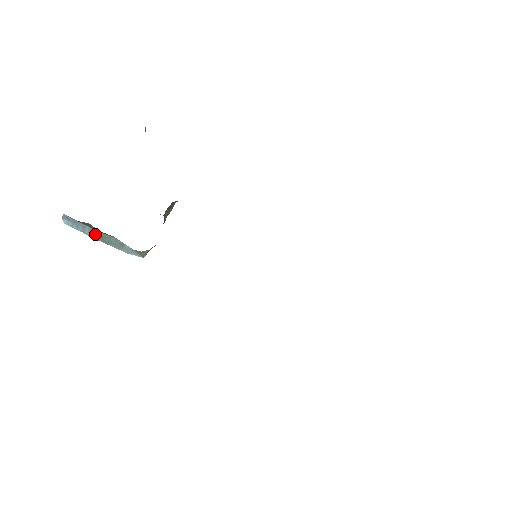
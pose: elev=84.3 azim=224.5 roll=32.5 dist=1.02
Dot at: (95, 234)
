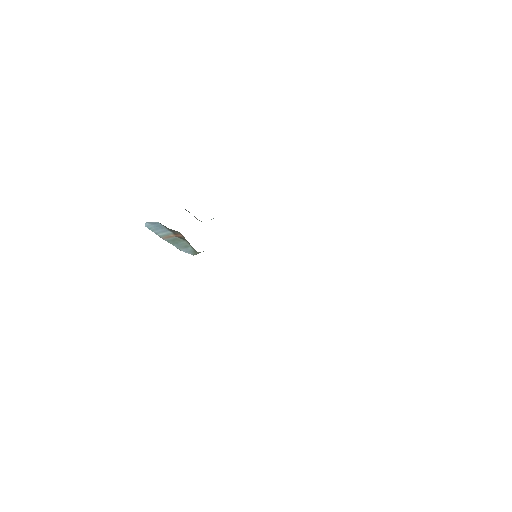
Dot at: (169, 237)
